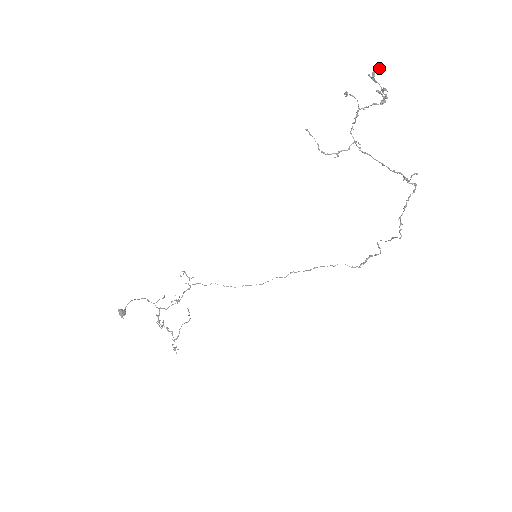
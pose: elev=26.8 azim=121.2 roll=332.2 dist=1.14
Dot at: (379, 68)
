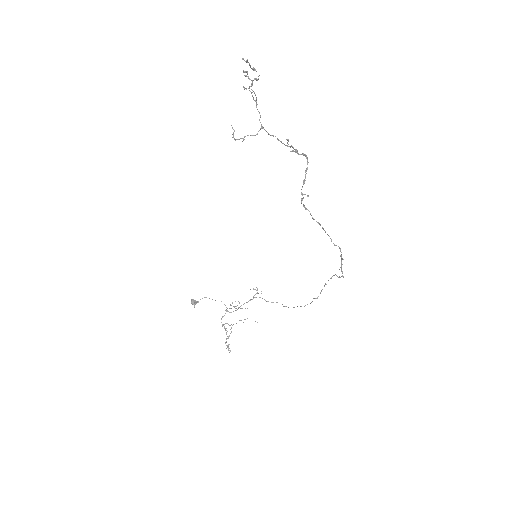
Dot at: (243, 58)
